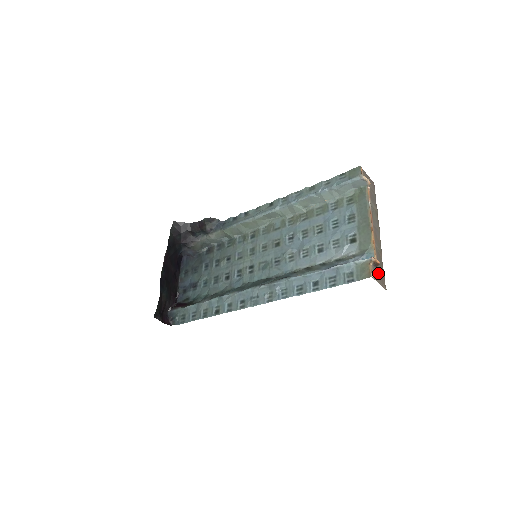
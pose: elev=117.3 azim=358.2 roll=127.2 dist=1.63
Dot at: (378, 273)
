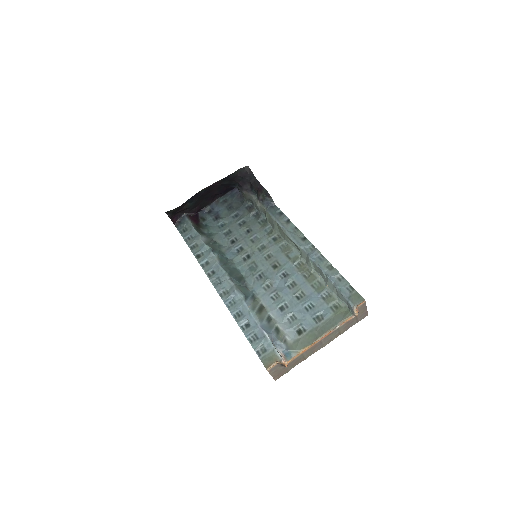
Dot at: (280, 369)
